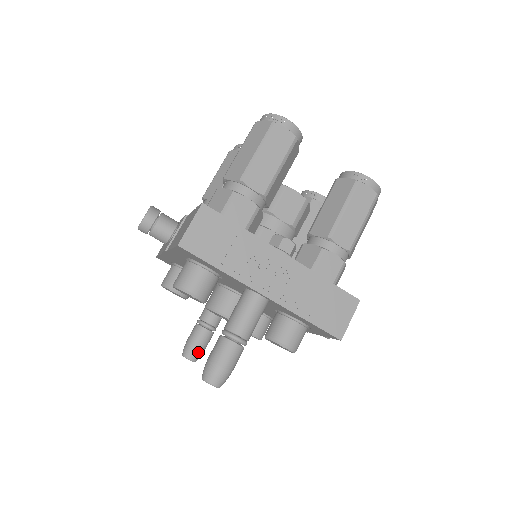
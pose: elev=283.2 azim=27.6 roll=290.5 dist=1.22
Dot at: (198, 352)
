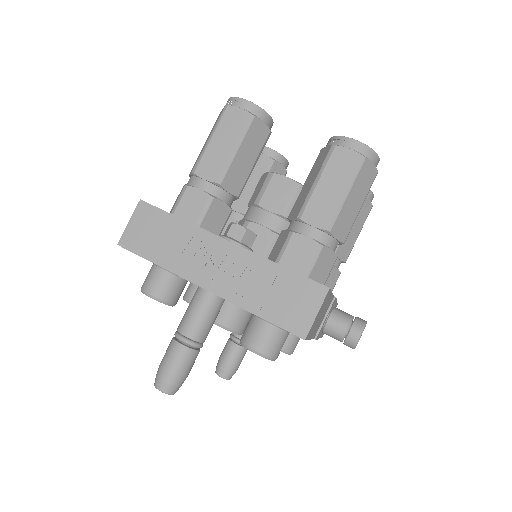
Dot at: (228, 368)
